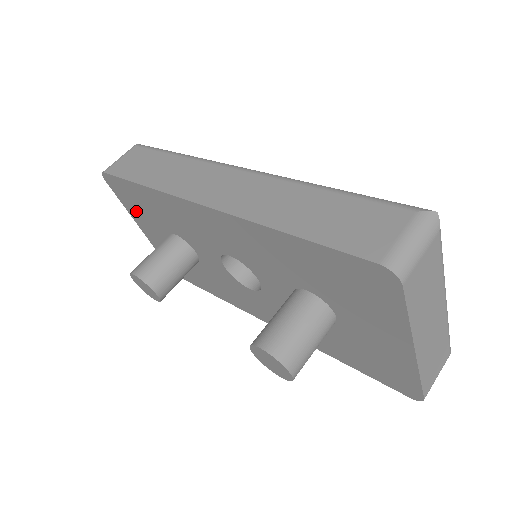
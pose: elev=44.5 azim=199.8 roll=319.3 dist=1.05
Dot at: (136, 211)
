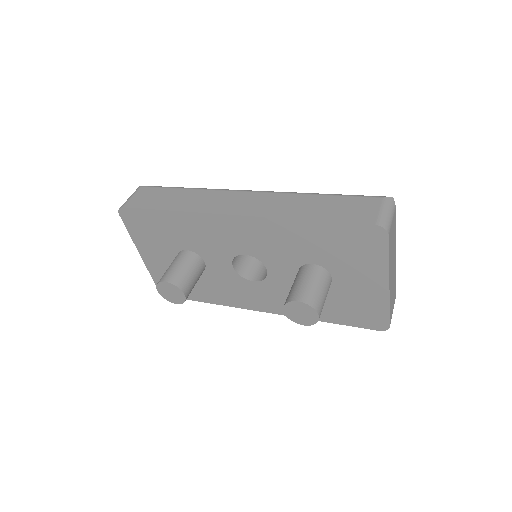
Dot at: (145, 238)
